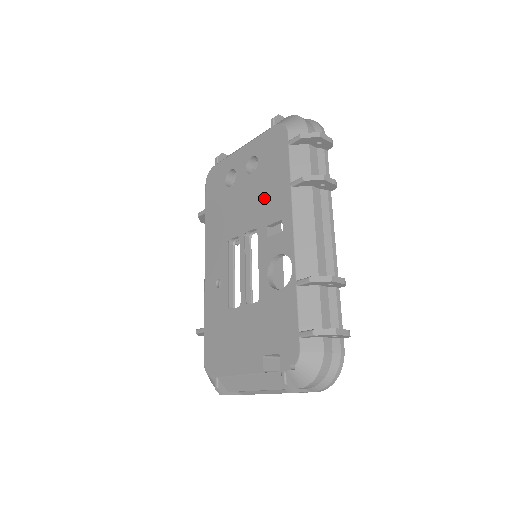
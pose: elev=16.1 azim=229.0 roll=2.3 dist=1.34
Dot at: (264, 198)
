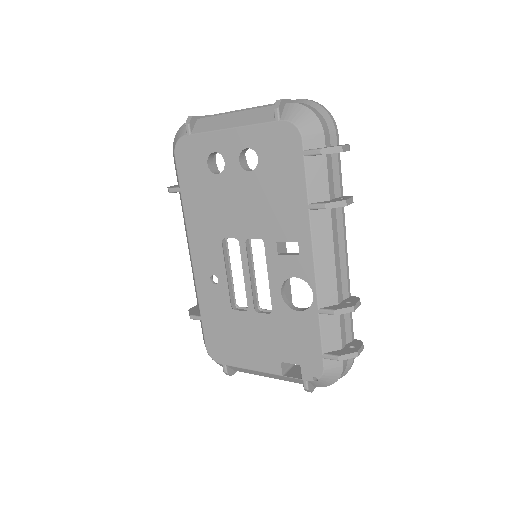
Dot at: (271, 209)
